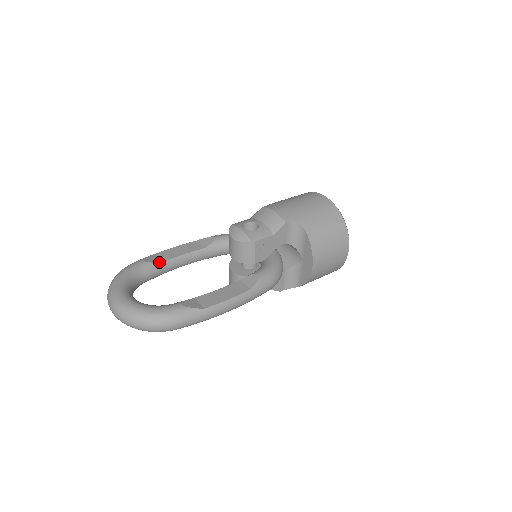
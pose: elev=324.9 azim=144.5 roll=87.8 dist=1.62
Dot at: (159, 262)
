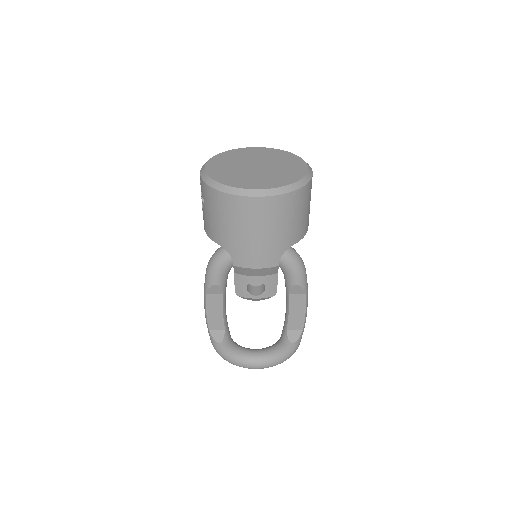
Dot at: (224, 332)
